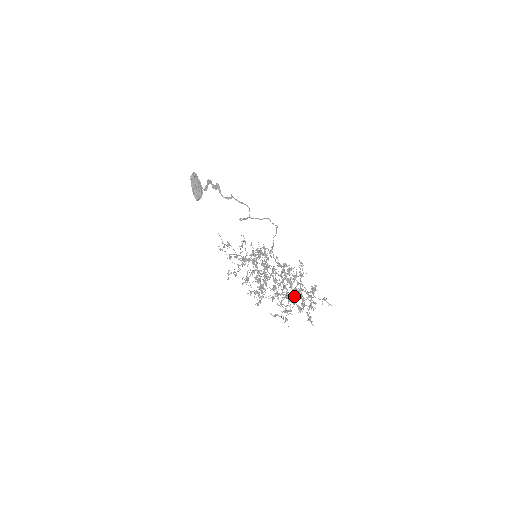
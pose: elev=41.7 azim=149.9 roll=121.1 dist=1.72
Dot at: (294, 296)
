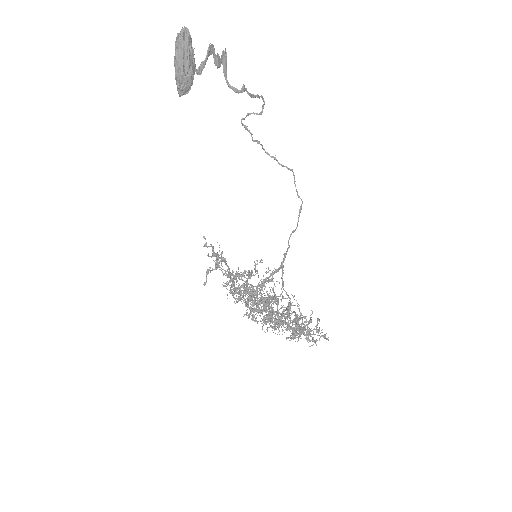
Dot at: occluded
